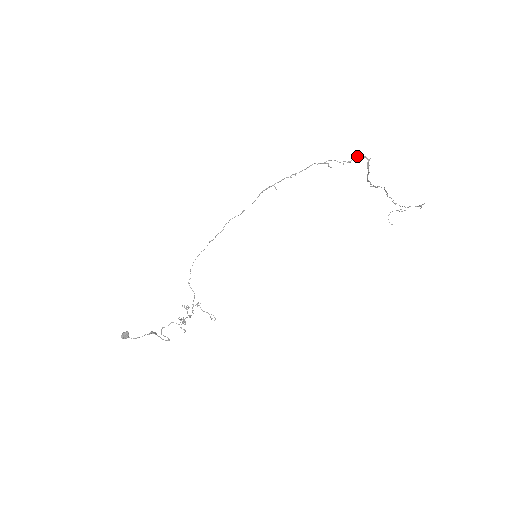
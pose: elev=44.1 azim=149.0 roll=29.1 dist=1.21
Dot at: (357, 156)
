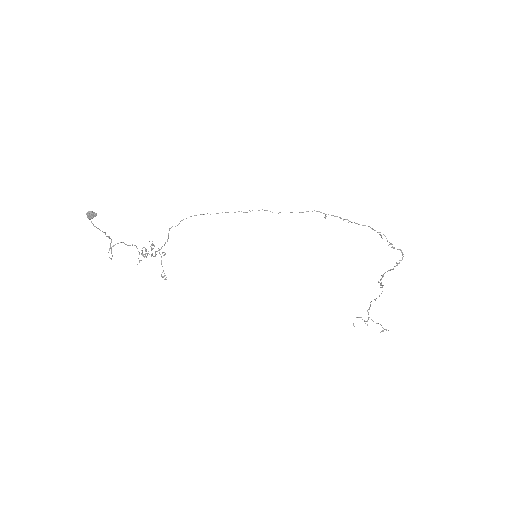
Dot at: (400, 249)
